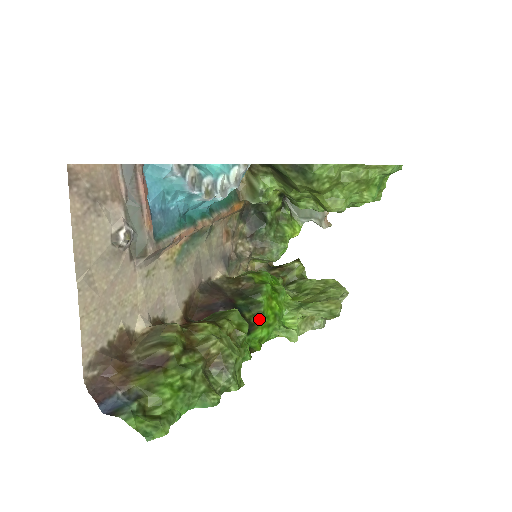
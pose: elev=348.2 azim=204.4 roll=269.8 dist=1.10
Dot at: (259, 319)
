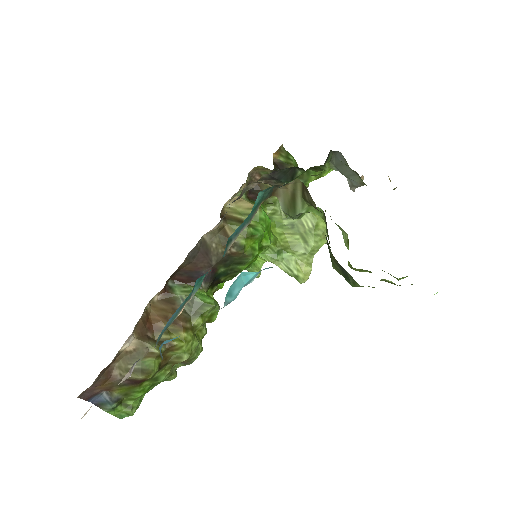
Dot at: (232, 278)
